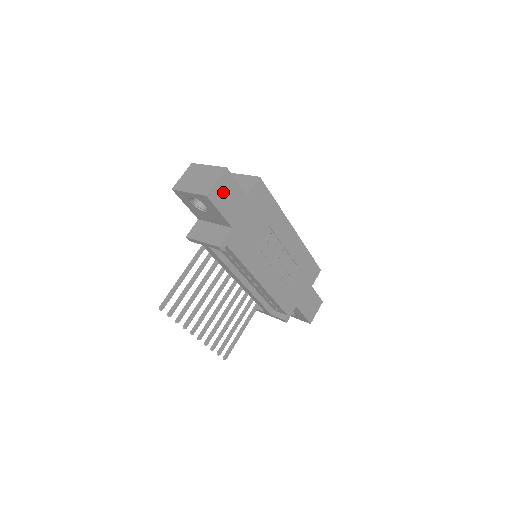
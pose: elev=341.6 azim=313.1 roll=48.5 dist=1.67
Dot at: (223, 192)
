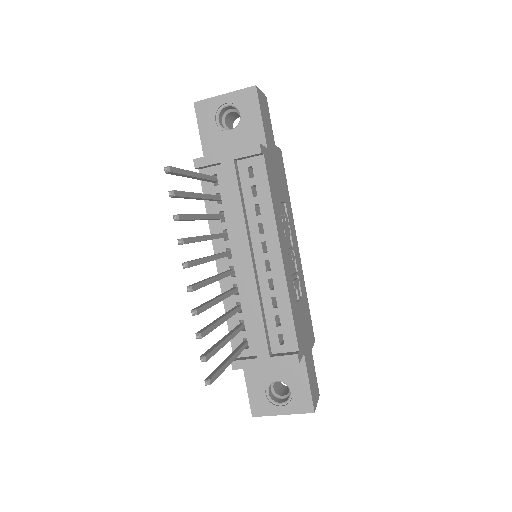
Dot at: (264, 108)
